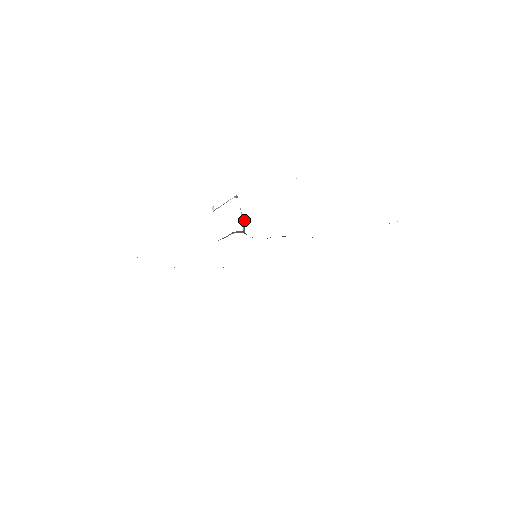
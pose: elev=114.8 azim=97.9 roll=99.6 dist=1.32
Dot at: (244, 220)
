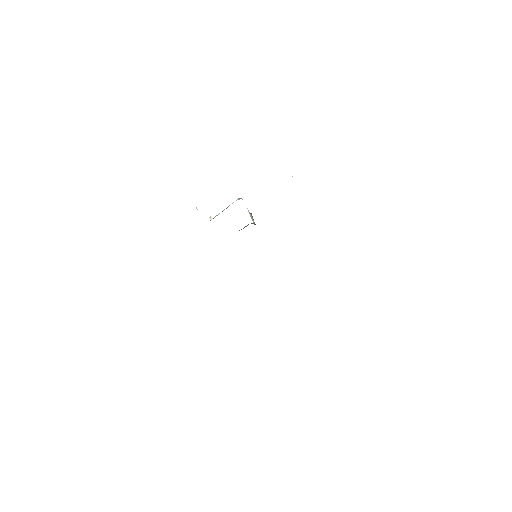
Dot at: (252, 216)
